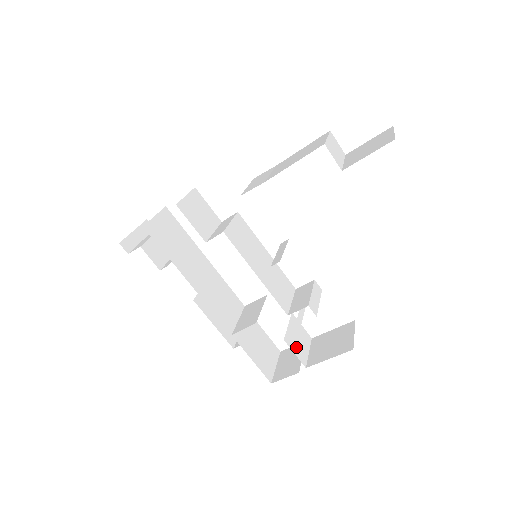
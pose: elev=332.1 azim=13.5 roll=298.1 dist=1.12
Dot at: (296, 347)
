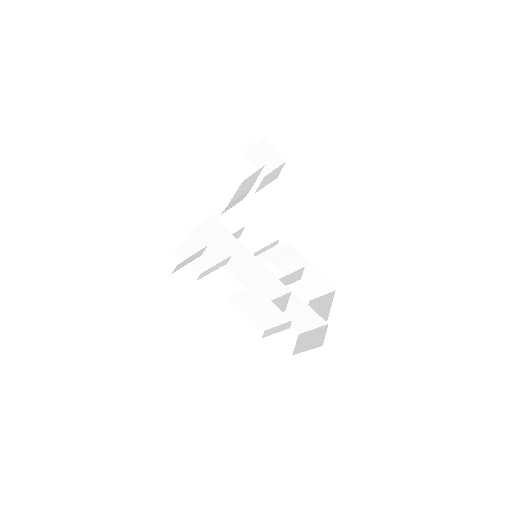
Dot at: occluded
